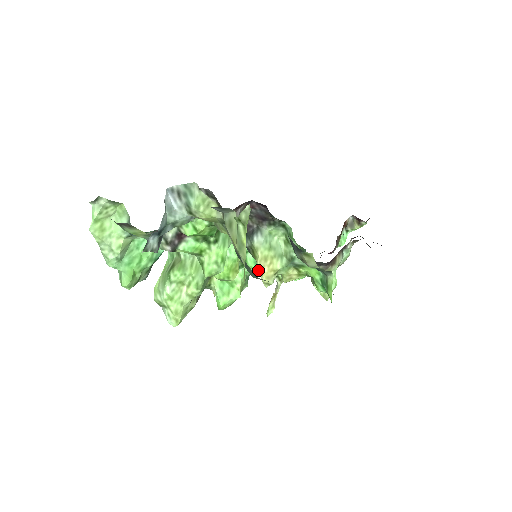
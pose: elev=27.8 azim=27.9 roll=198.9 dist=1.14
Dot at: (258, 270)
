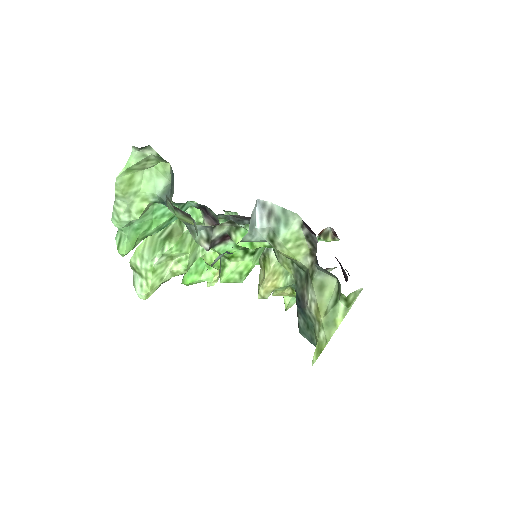
Dot at: occluded
